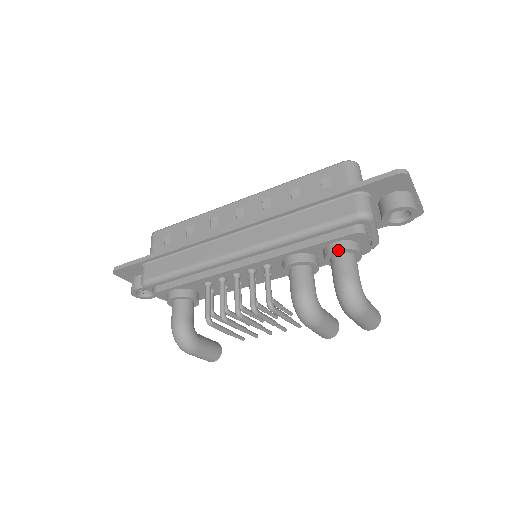
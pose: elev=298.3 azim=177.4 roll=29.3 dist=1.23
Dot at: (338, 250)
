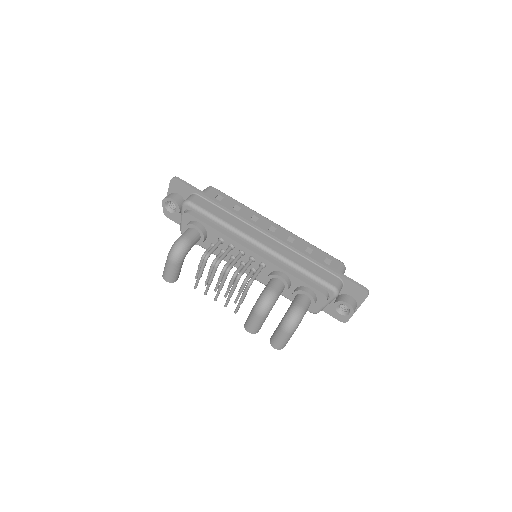
Dot at: (309, 293)
